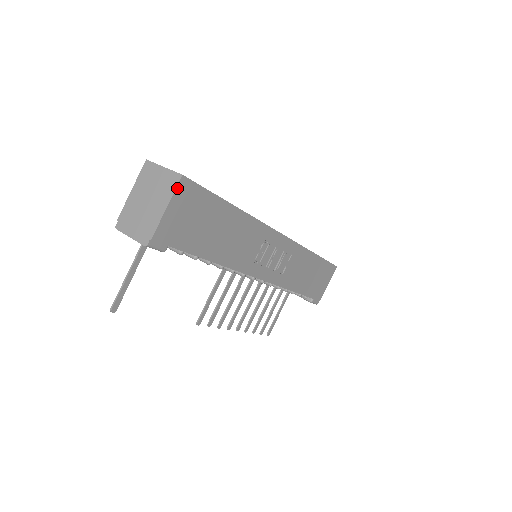
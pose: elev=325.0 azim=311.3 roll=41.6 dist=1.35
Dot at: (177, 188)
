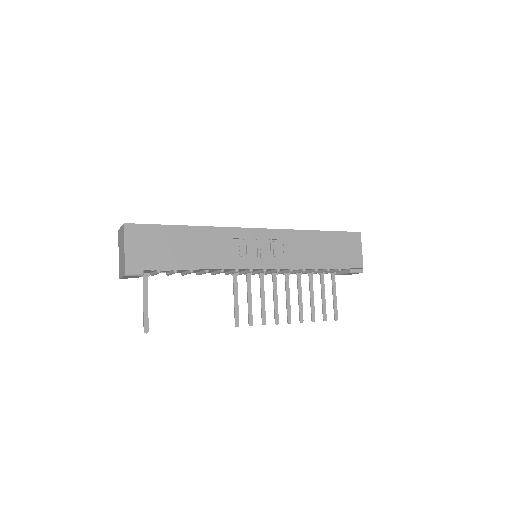
Dot at: (125, 232)
